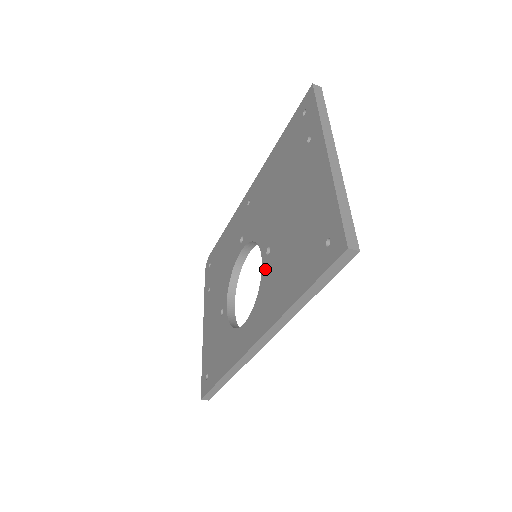
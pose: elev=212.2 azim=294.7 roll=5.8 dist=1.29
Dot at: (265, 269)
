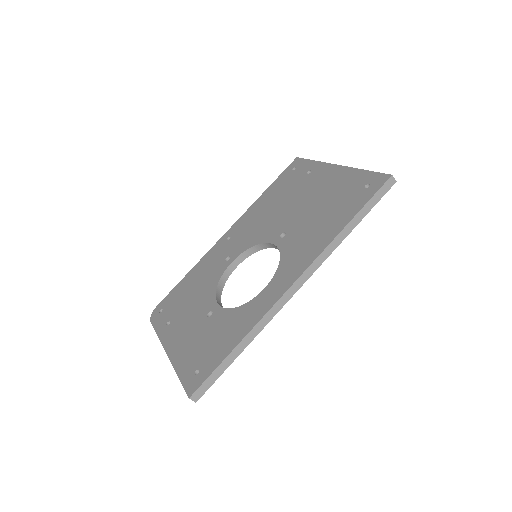
Dot at: (284, 244)
